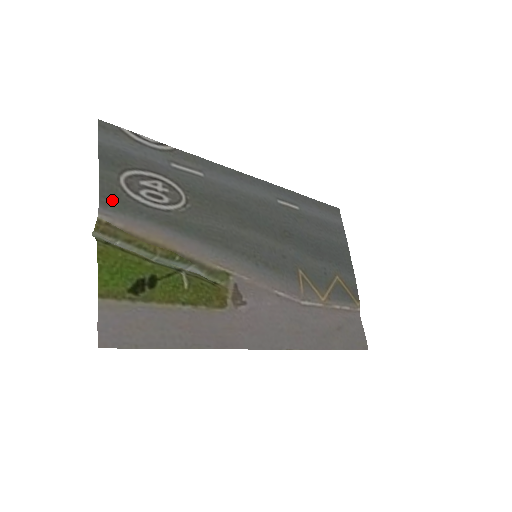
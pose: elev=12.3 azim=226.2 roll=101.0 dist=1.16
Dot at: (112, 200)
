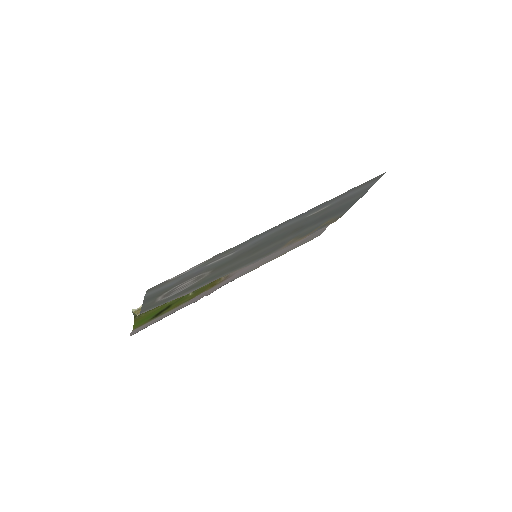
Dot at: (149, 308)
